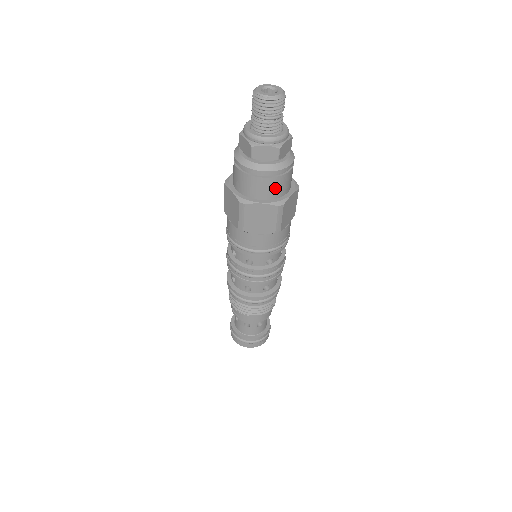
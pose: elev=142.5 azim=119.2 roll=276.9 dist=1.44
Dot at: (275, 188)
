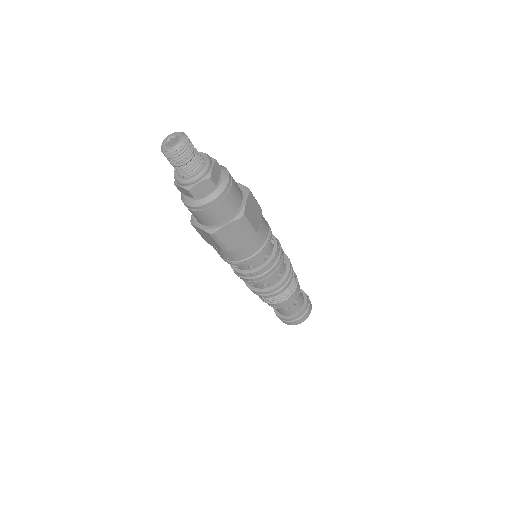
Dot at: (229, 207)
